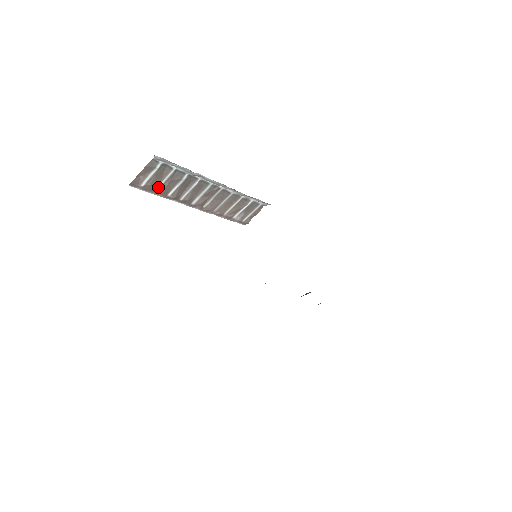
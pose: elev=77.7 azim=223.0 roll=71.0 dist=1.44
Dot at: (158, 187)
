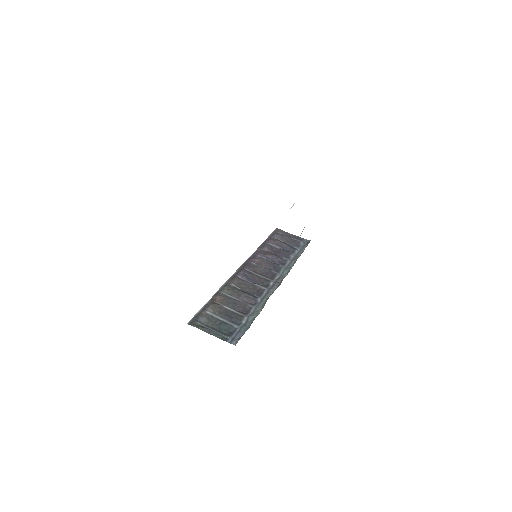
Dot at: occluded
